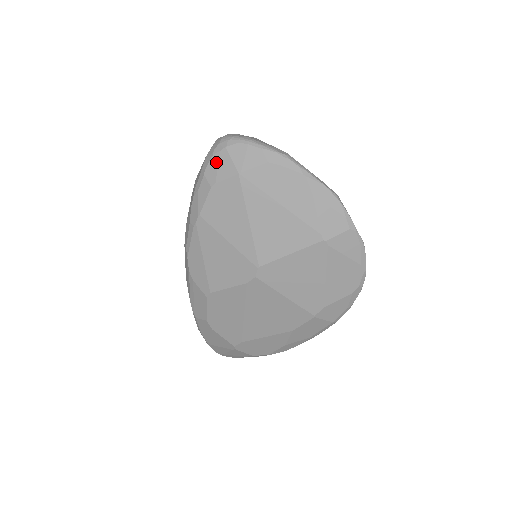
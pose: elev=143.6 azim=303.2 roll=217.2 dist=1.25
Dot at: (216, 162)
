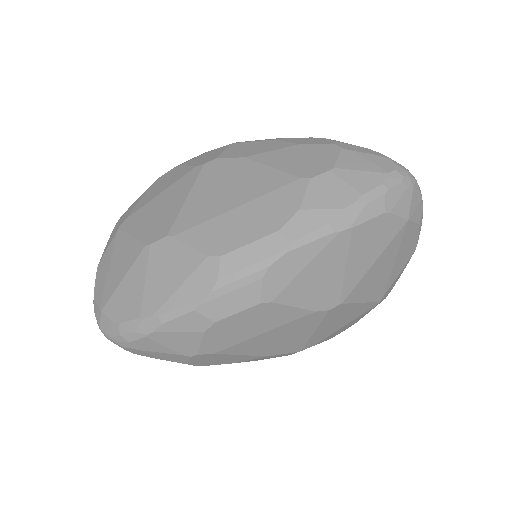
Dot at: (401, 192)
